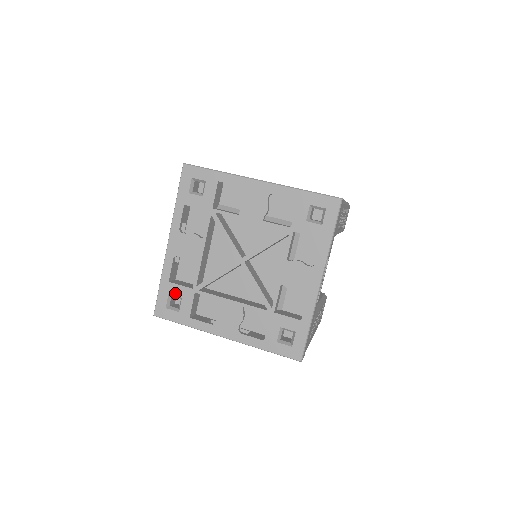
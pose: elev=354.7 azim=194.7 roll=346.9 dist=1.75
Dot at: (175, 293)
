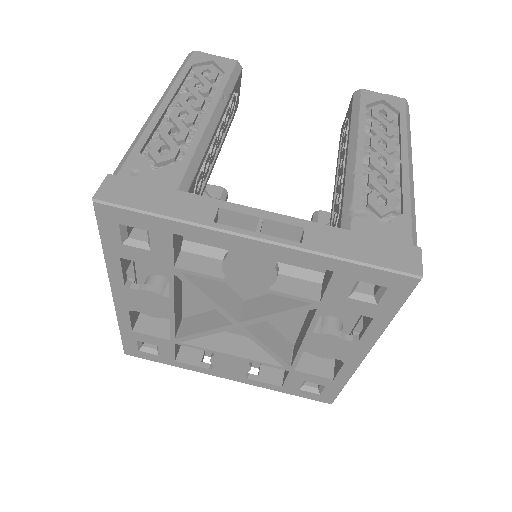
Dot at: (146, 341)
